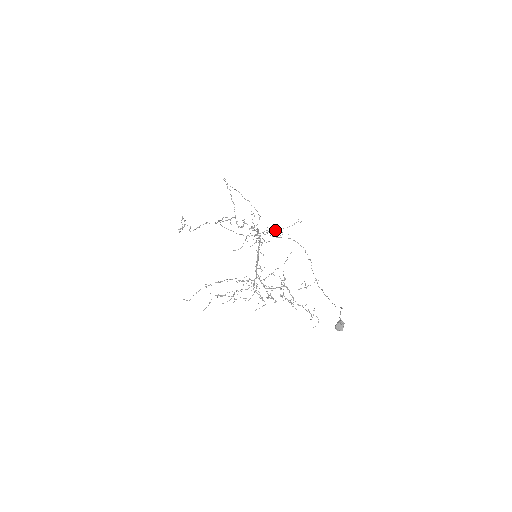
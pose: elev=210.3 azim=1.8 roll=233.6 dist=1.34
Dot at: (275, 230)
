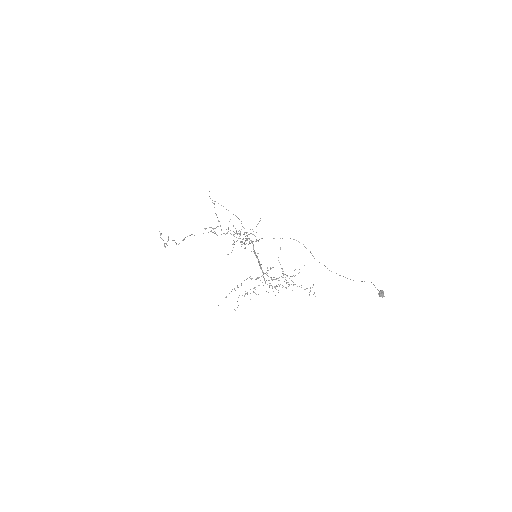
Dot at: occluded
